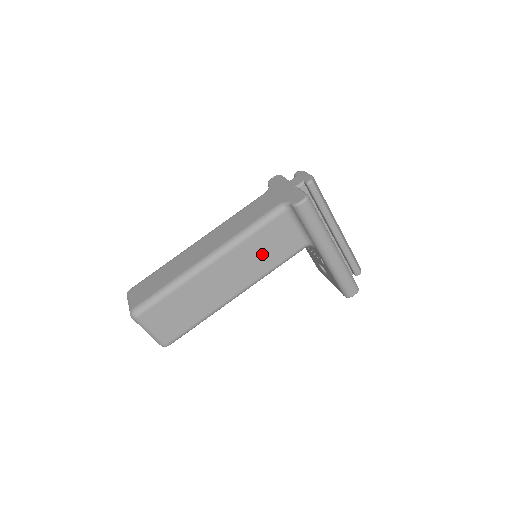
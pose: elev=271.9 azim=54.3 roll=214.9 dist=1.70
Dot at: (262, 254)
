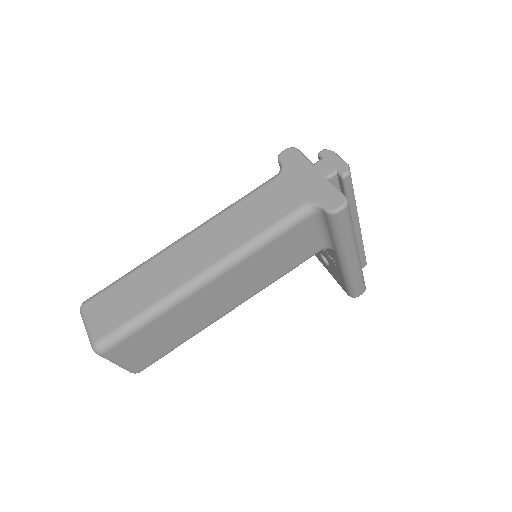
Dot at: (272, 264)
